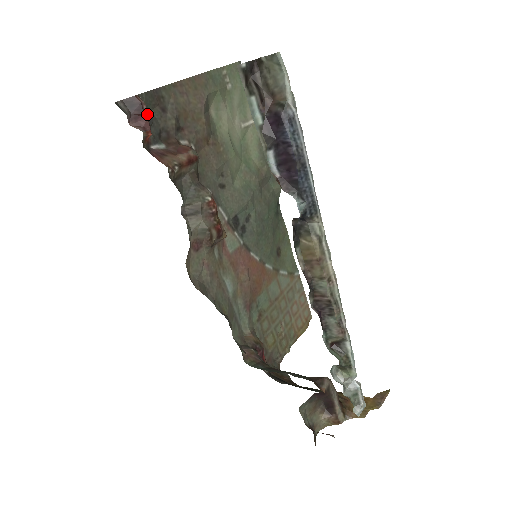
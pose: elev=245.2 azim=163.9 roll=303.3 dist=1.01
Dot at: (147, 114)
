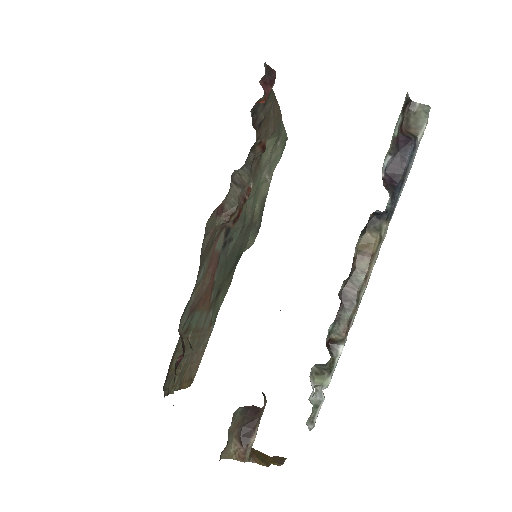
Dot at: occluded
